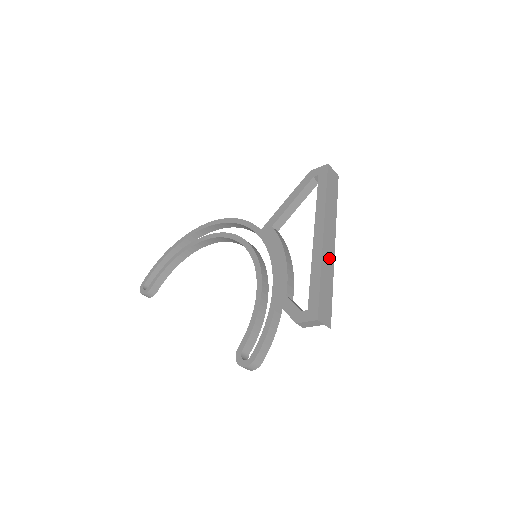
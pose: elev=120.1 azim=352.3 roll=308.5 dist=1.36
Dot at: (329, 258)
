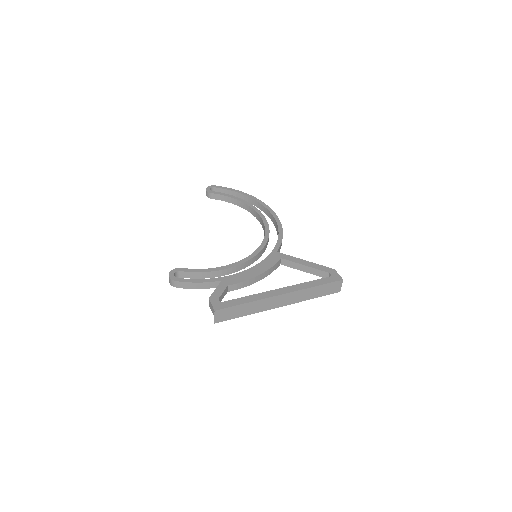
Dot at: (267, 305)
